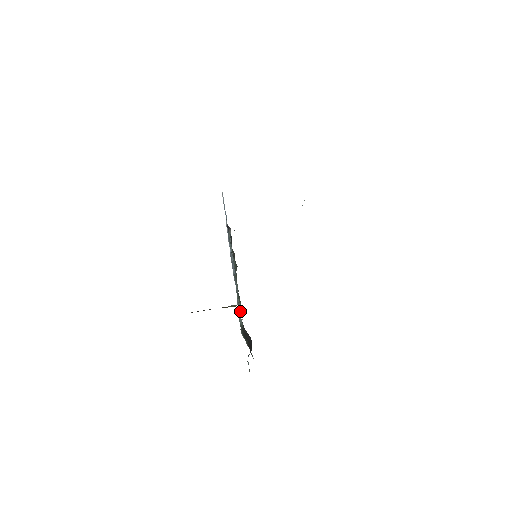
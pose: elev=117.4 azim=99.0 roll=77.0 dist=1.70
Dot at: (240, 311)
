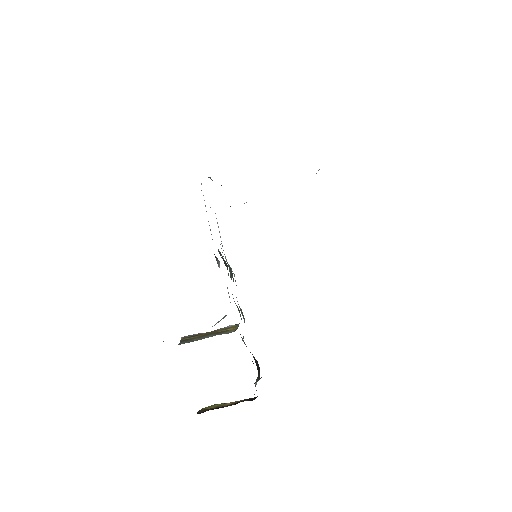
Dot at: (241, 312)
